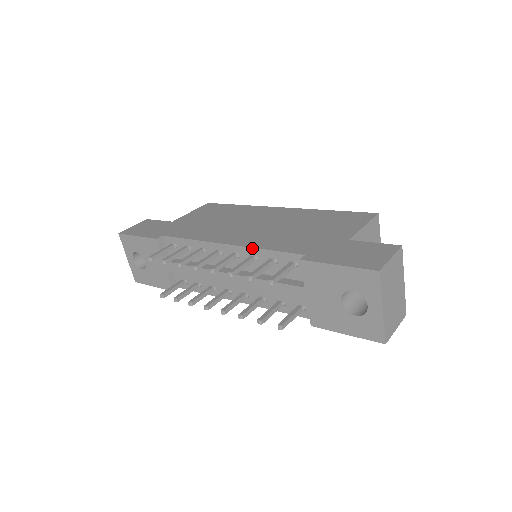
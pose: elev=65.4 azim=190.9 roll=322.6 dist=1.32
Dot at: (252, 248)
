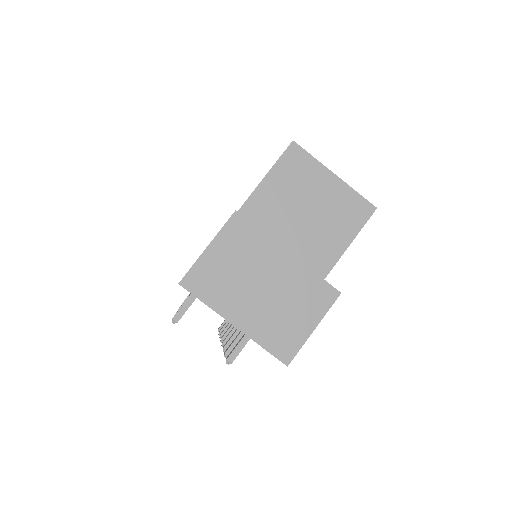
Dot at: occluded
